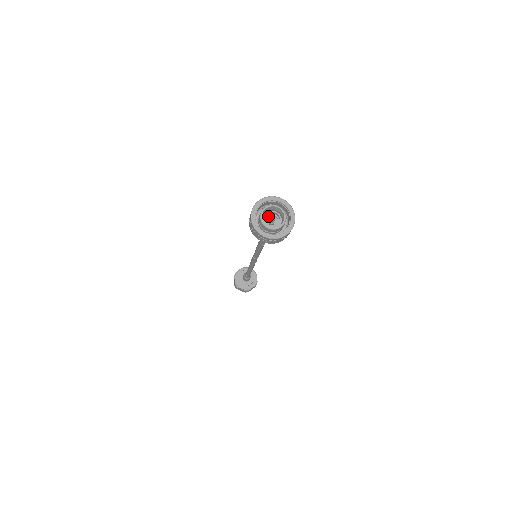
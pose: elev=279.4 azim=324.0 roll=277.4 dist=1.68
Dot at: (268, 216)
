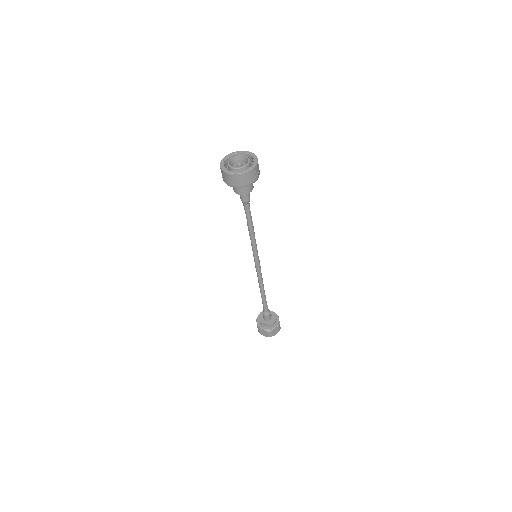
Dot at: occluded
